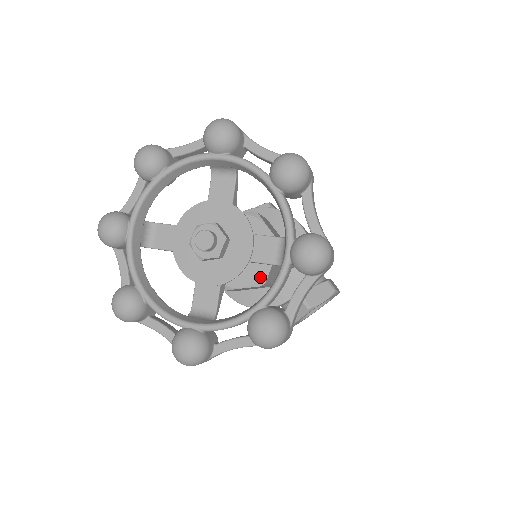
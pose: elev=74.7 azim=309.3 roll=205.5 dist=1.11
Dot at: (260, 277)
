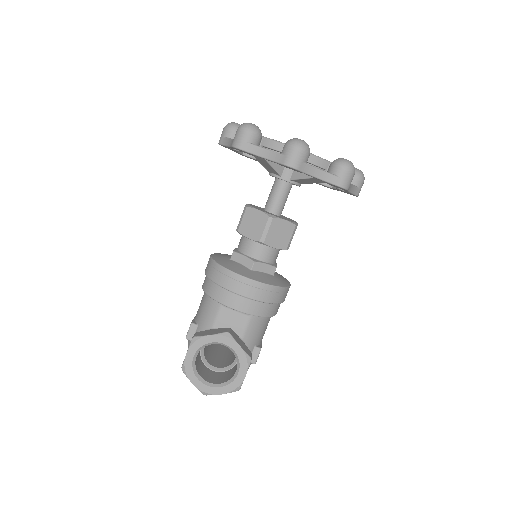
Dot at: (274, 215)
